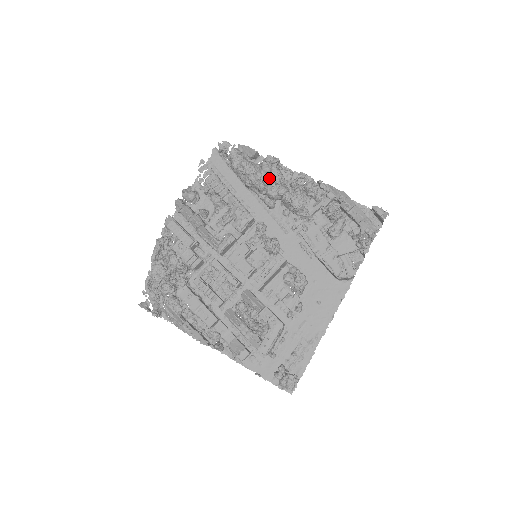
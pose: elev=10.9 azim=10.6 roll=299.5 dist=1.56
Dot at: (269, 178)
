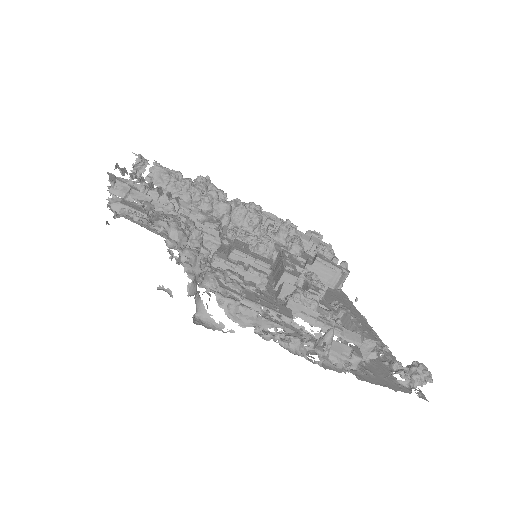
Dot at: occluded
